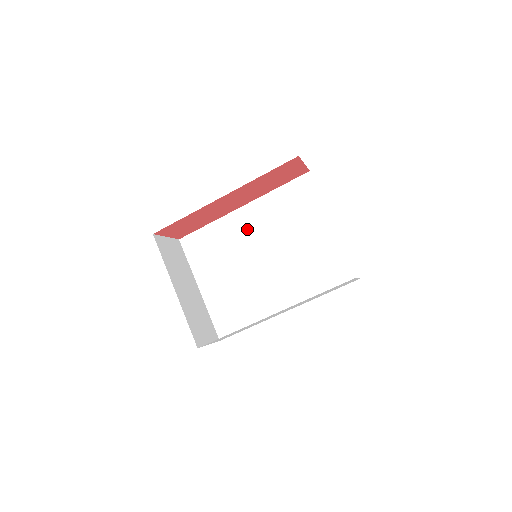
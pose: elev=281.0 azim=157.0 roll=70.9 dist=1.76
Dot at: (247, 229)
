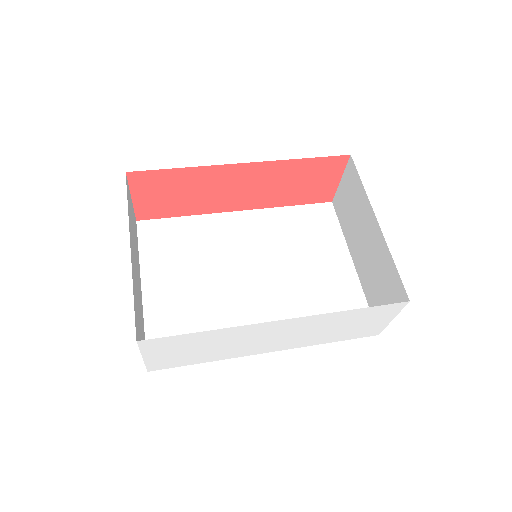
Dot at: (238, 237)
